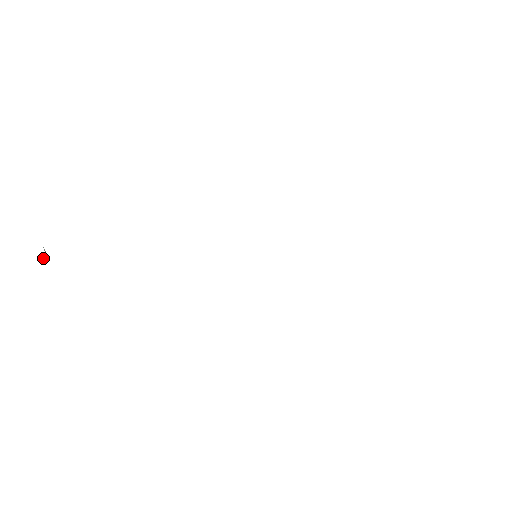
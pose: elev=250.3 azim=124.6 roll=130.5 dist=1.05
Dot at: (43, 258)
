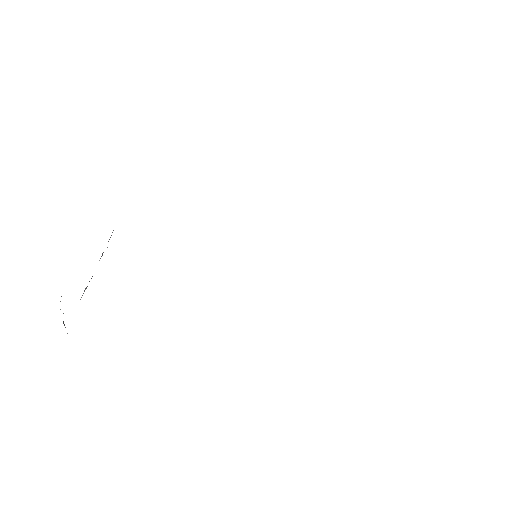
Dot at: occluded
